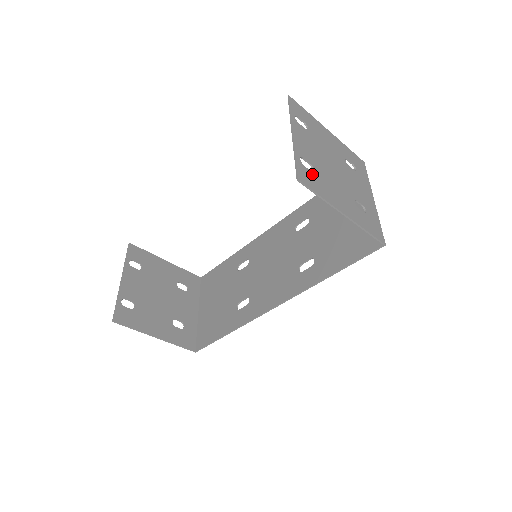
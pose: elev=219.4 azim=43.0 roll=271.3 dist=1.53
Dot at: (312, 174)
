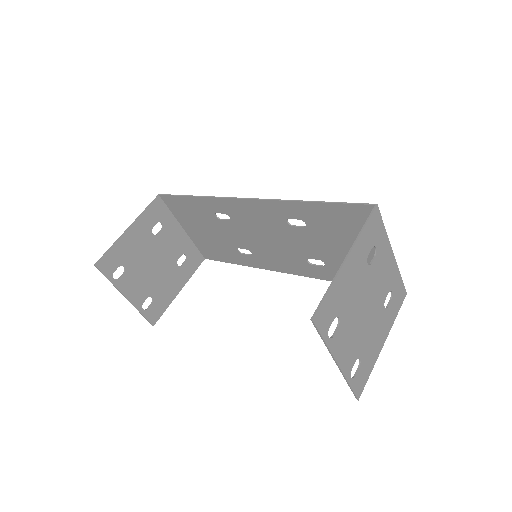
Dot at: (361, 368)
